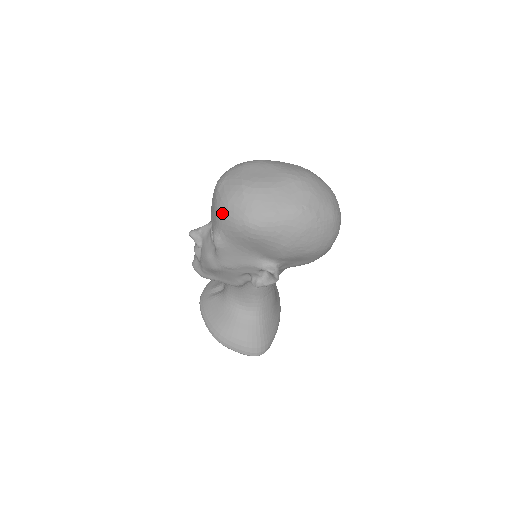
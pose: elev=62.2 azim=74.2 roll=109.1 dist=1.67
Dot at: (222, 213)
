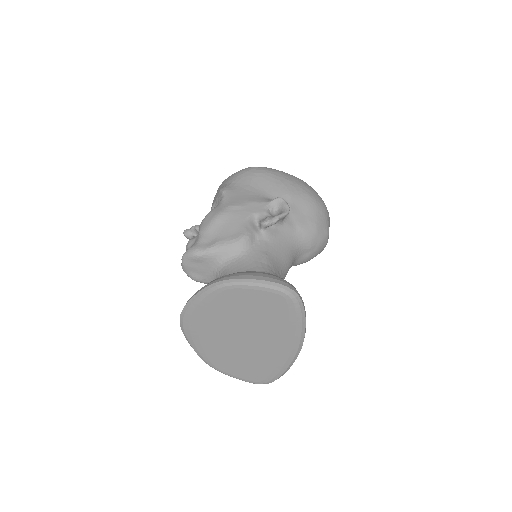
Dot at: (228, 177)
